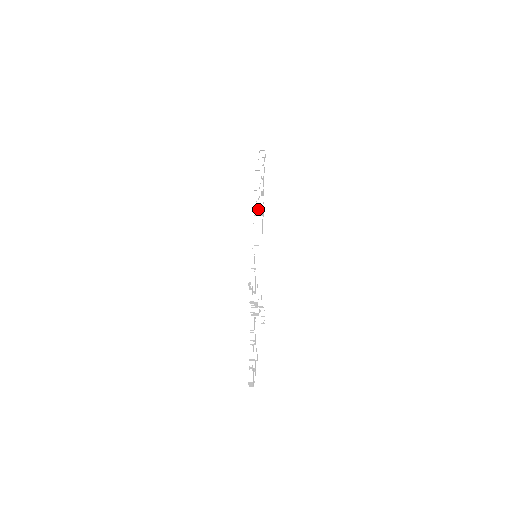
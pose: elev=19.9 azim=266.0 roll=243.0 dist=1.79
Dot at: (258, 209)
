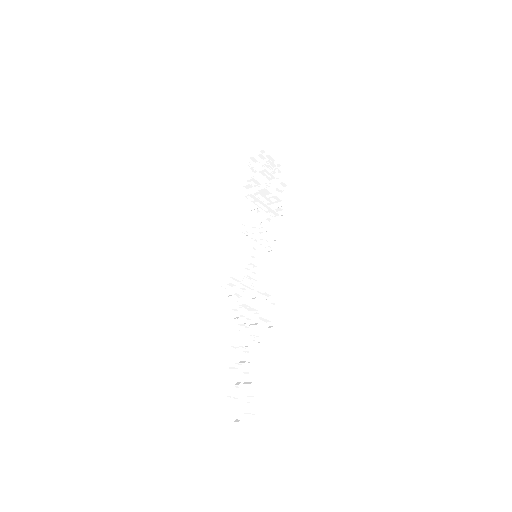
Dot at: (279, 220)
